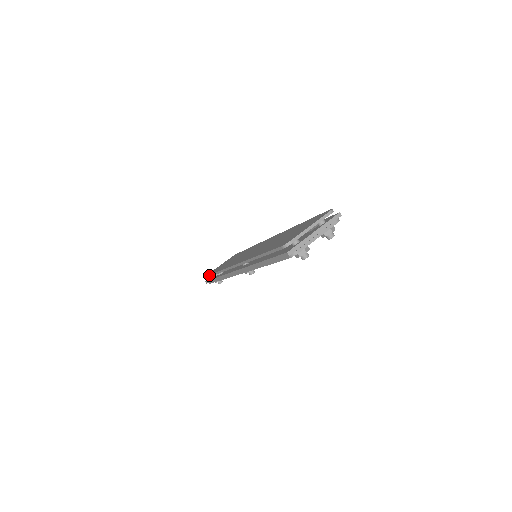
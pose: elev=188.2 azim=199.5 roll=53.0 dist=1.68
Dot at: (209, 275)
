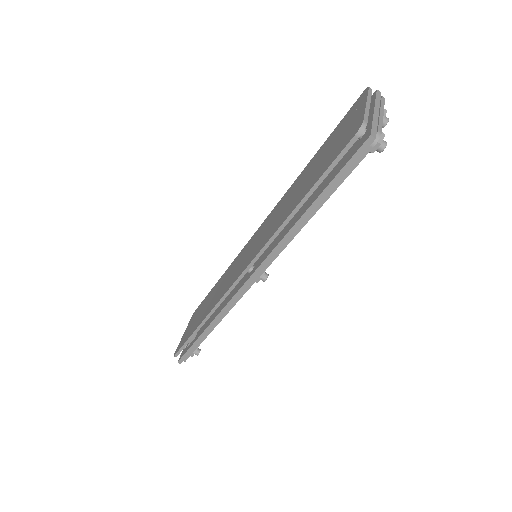
Dot at: (185, 342)
